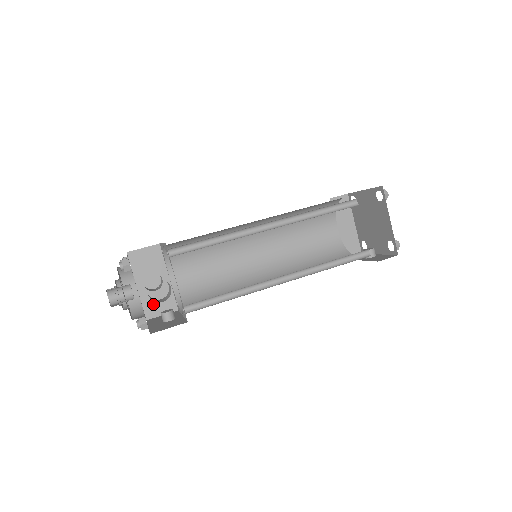
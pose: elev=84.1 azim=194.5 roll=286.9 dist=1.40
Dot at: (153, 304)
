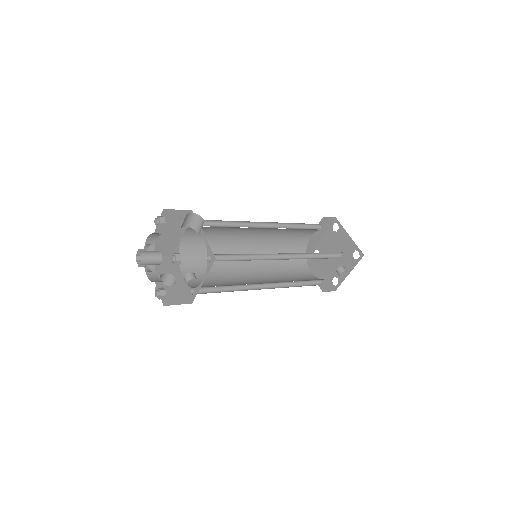
Dot at: (169, 295)
